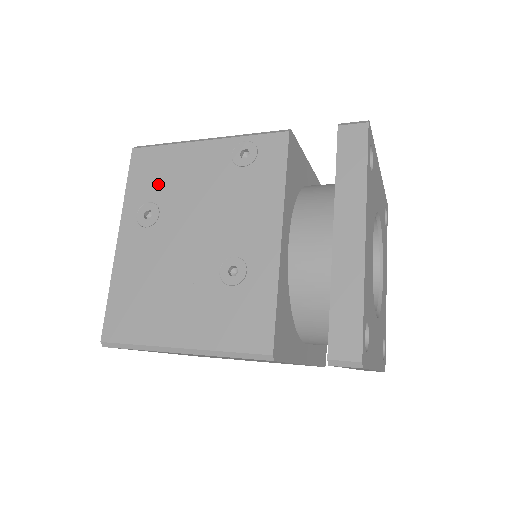
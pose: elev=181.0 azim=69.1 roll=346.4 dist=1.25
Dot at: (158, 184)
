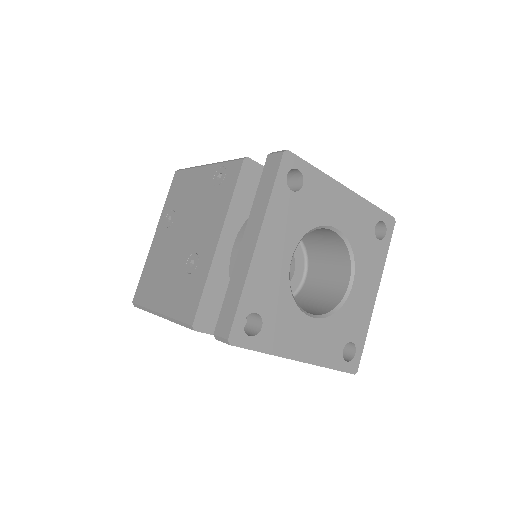
Dot at: (179, 197)
